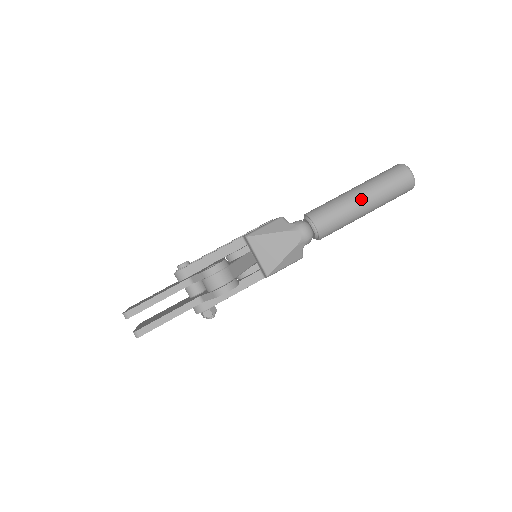
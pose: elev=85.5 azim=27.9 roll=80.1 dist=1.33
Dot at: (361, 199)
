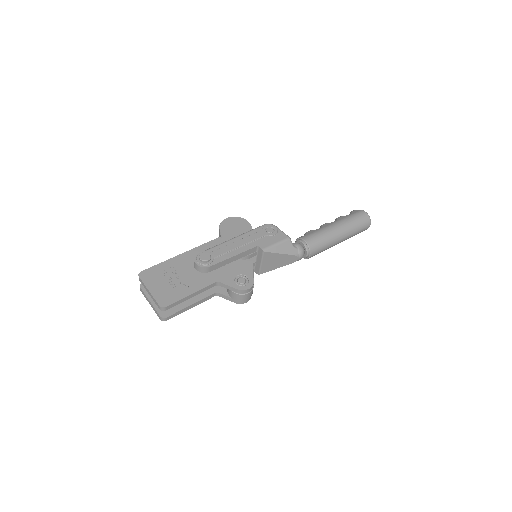
Dot at: (340, 240)
